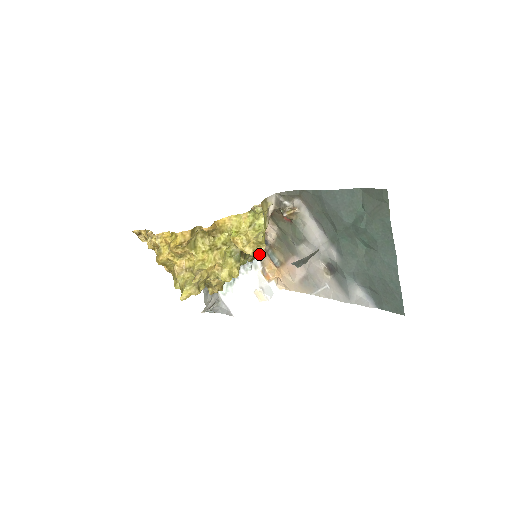
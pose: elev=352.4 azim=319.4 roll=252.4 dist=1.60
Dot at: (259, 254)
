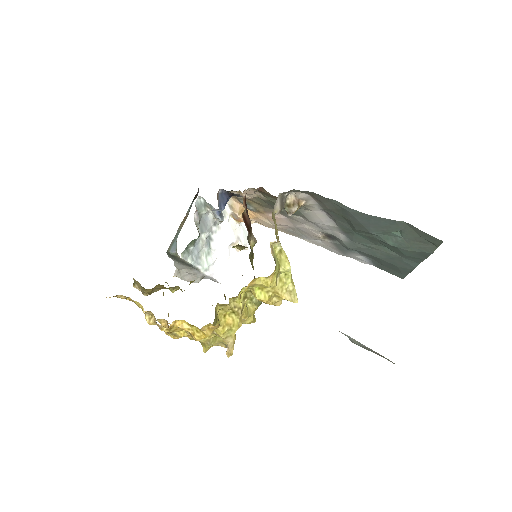
Dot at: occluded
